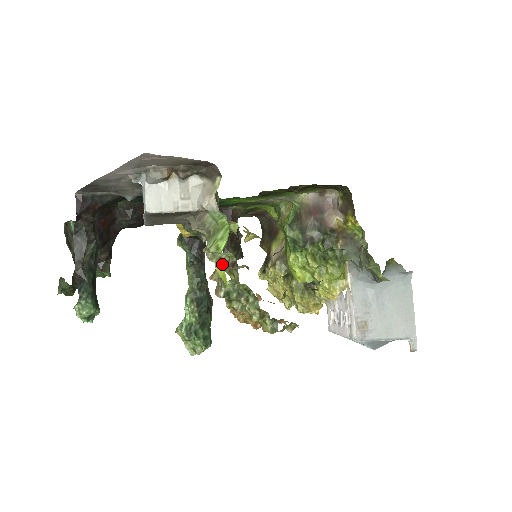
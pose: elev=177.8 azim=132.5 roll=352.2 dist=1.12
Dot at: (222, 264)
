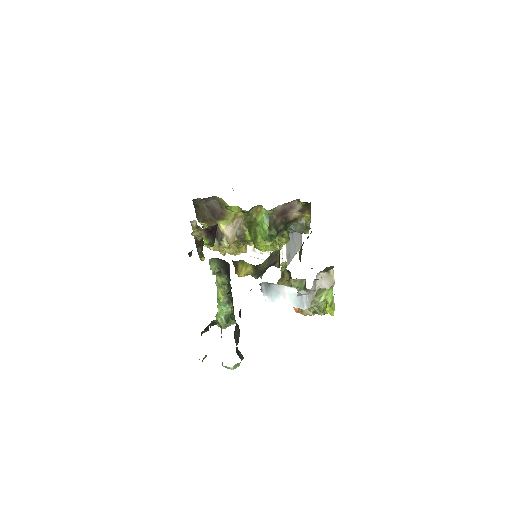
Dot at: (315, 301)
